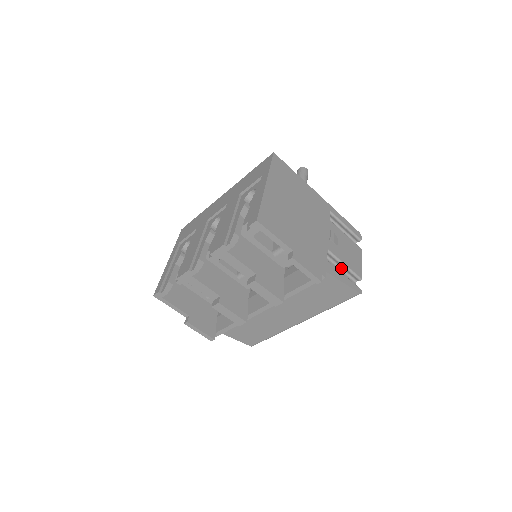
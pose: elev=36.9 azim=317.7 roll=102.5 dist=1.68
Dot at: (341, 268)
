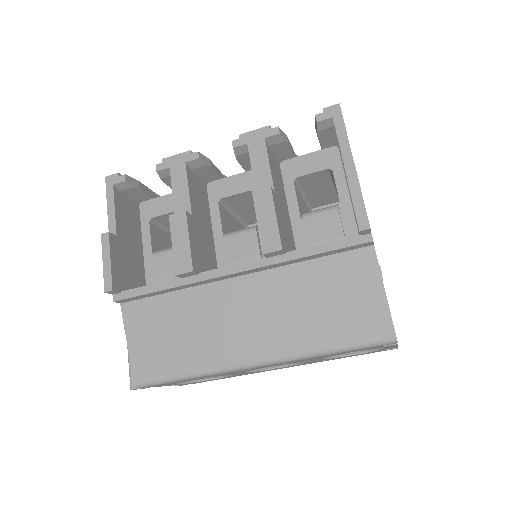
Dot at: occluded
